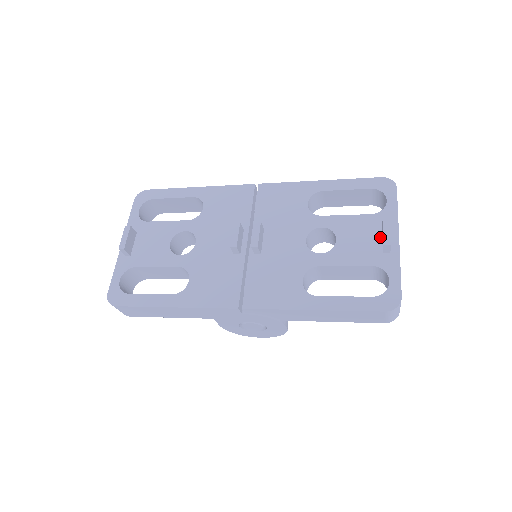
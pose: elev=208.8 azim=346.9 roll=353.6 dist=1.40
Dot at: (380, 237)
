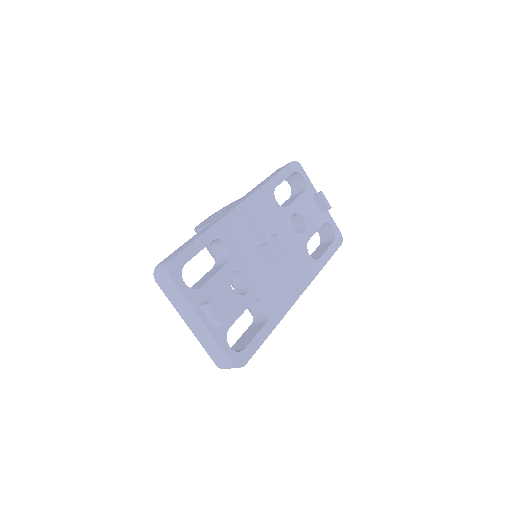
Dot at: (316, 204)
